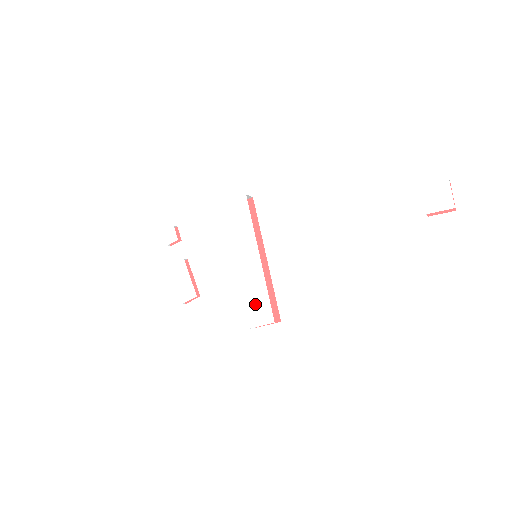
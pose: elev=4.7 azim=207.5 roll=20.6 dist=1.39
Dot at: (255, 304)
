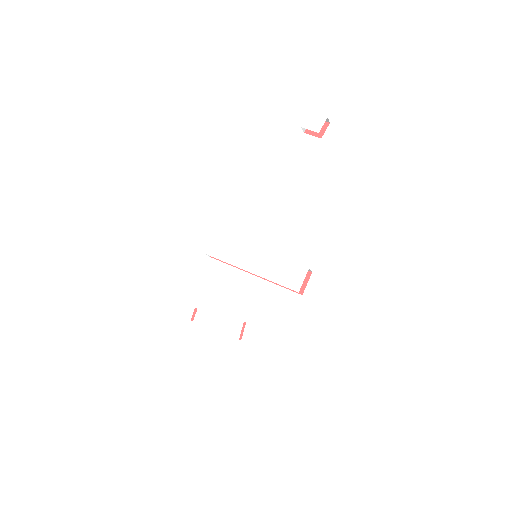
Dot at: (286, 276)
